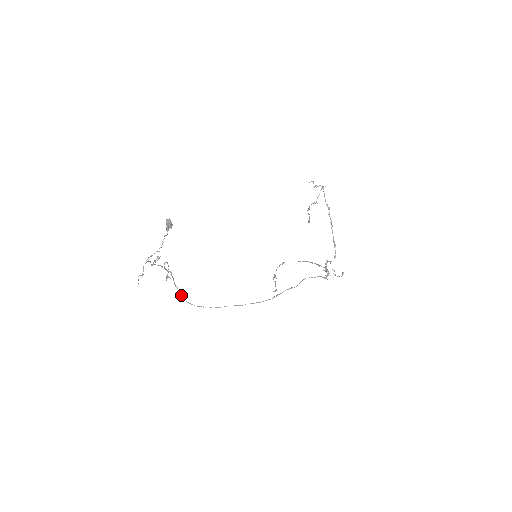
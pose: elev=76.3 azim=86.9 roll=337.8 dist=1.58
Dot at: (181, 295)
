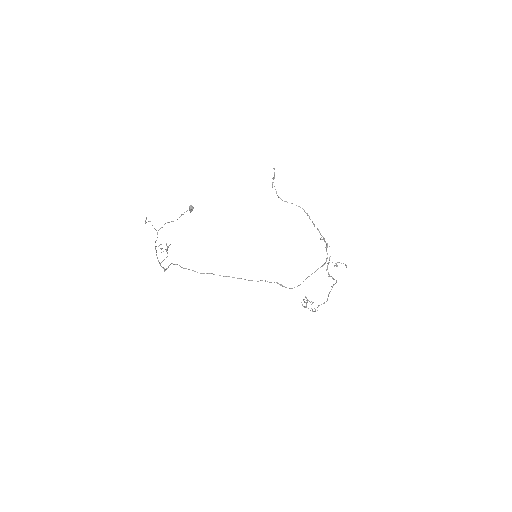
Dot at: occluded
